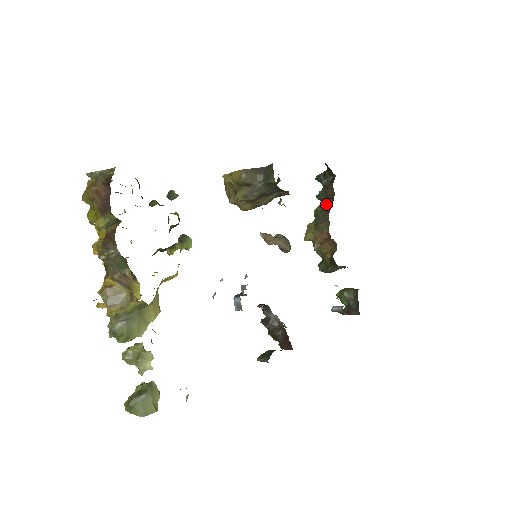
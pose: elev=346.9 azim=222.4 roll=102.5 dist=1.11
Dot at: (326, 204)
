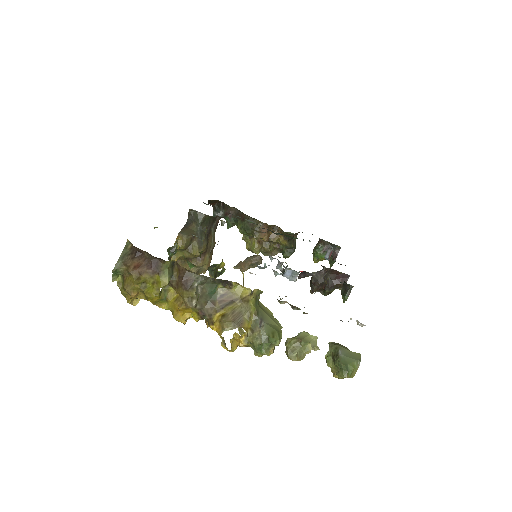
Dot at: (240, 219)
